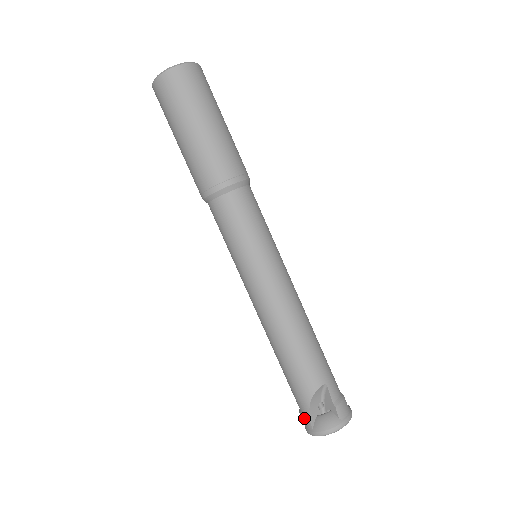
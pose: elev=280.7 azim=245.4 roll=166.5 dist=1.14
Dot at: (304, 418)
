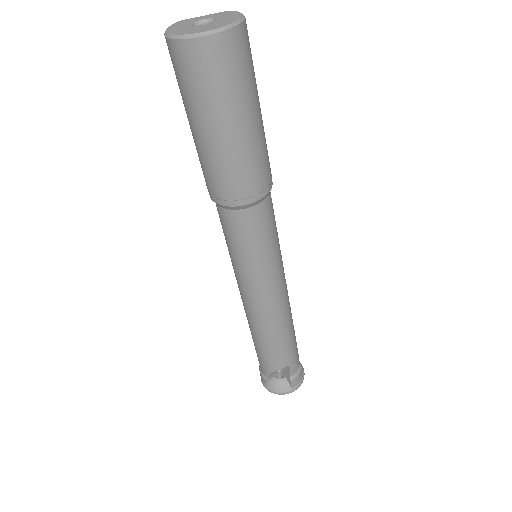
Dot at: (262, 376)
